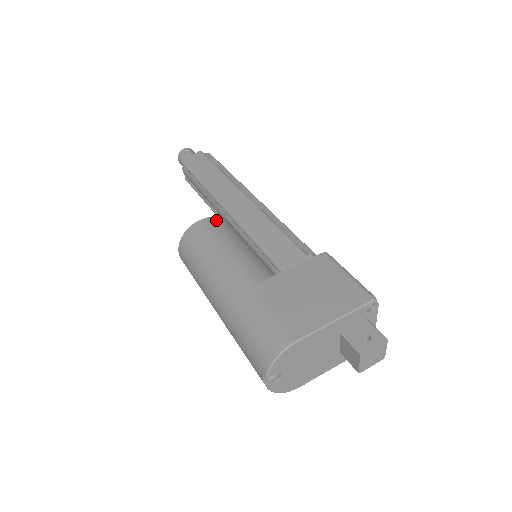
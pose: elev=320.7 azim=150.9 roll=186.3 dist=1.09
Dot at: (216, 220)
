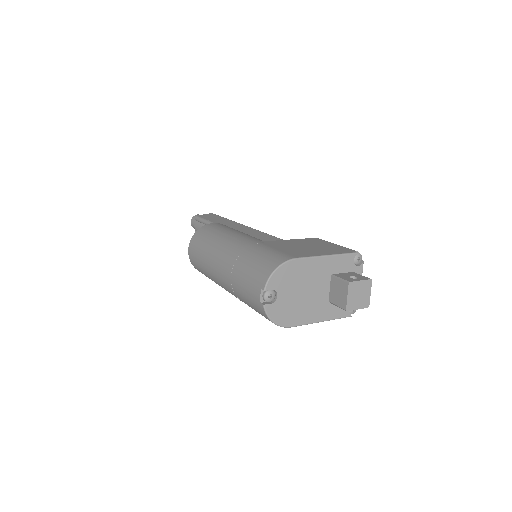
Dot at: occluded
